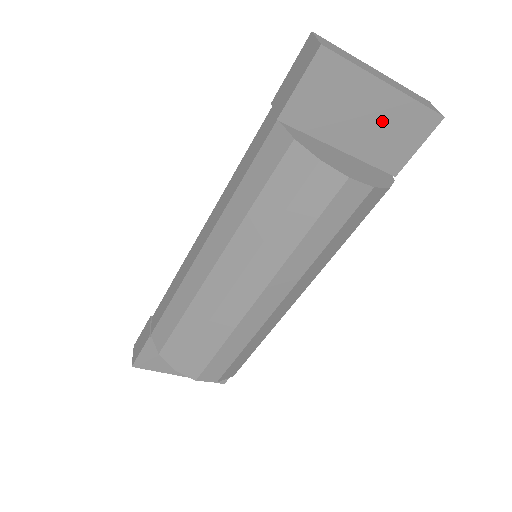
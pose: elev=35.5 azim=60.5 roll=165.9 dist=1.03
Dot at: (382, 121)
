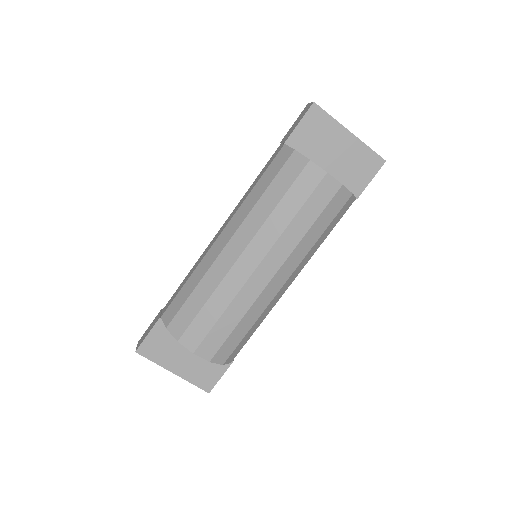
Dot at: (348, 156)
